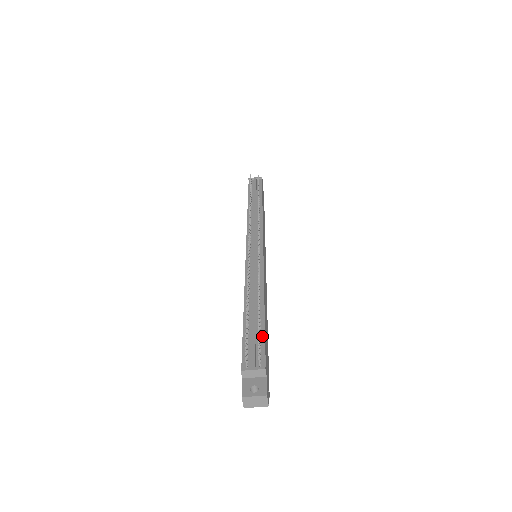
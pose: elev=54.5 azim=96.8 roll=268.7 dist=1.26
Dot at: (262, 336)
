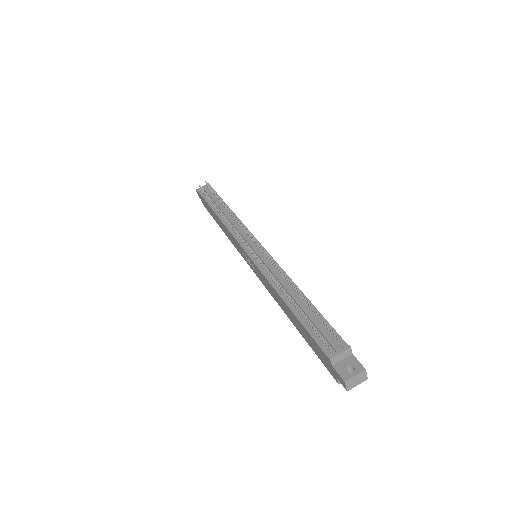
Dot at: occluded
